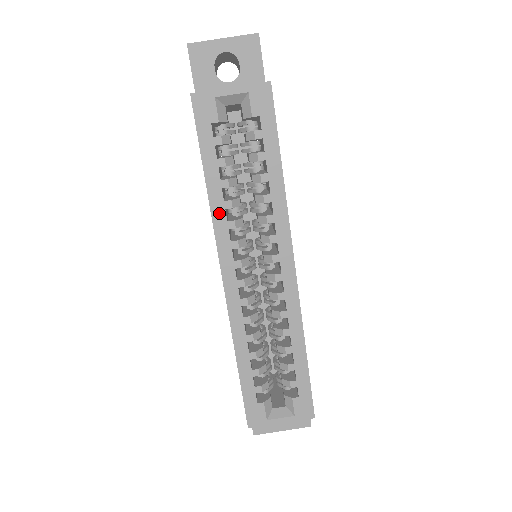
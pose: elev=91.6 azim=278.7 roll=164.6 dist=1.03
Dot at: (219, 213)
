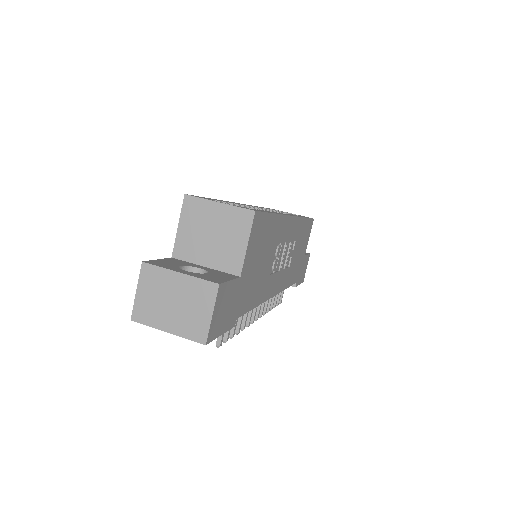
Dot at: occluded
